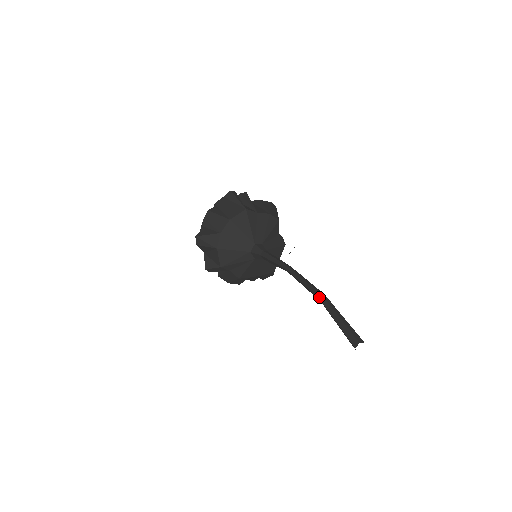
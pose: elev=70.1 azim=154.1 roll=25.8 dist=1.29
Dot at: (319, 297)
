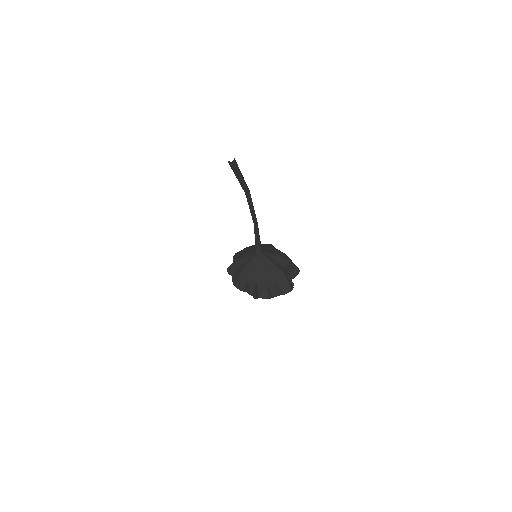
Dot at: occluded
